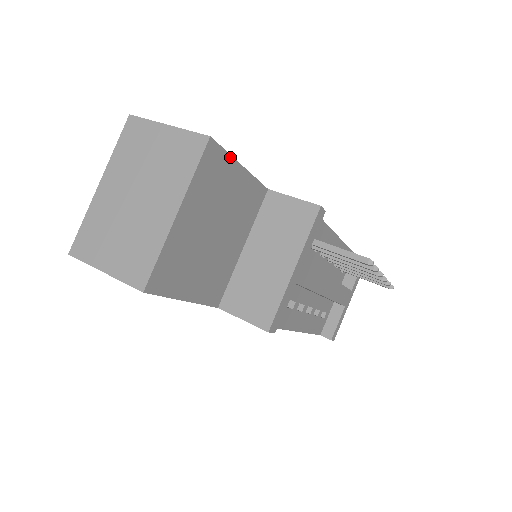
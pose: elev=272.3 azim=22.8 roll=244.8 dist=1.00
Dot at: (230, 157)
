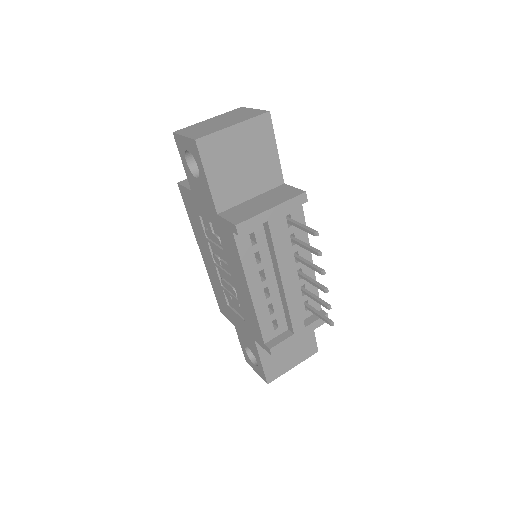
Dot at: (273, 134)
